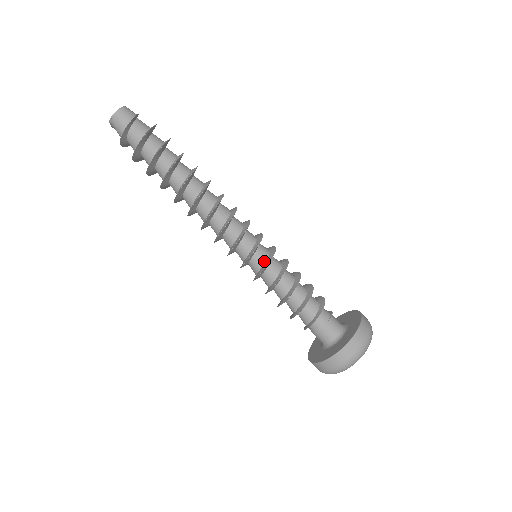
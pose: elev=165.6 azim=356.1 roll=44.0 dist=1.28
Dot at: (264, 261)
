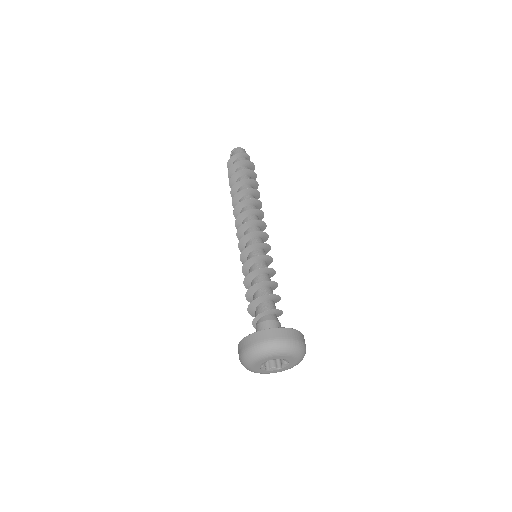
Dot at: occluded
